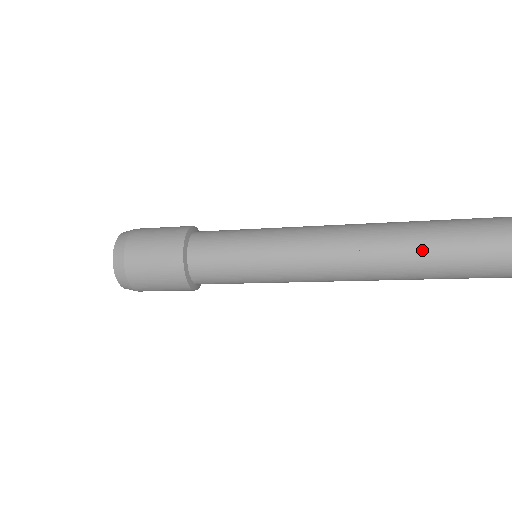
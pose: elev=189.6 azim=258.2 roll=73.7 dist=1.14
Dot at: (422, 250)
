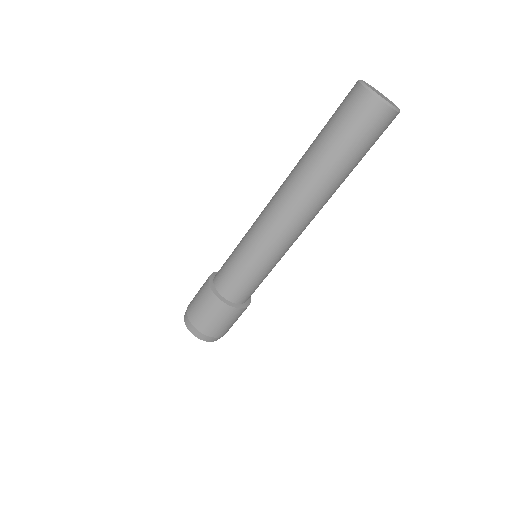
Dot at: (310, 146)
